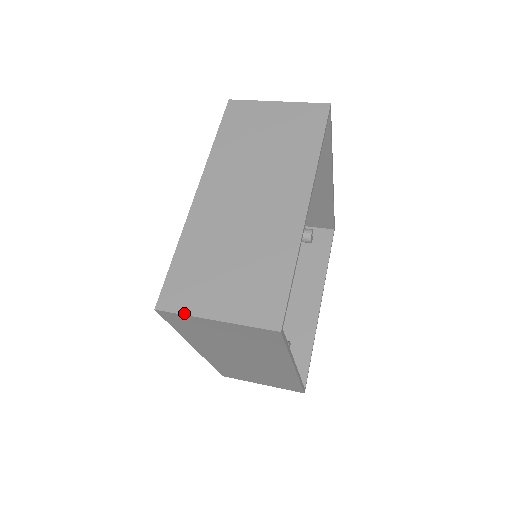
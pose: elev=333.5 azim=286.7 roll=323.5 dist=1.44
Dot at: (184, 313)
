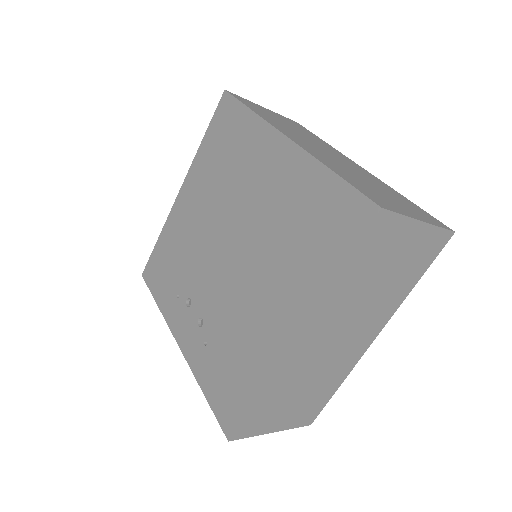
Dot at: (402, 213)
